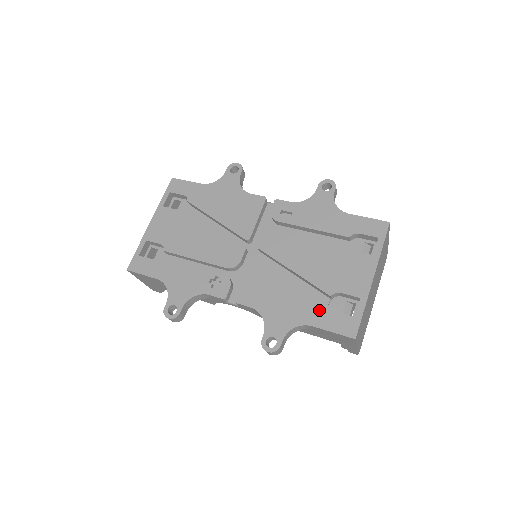
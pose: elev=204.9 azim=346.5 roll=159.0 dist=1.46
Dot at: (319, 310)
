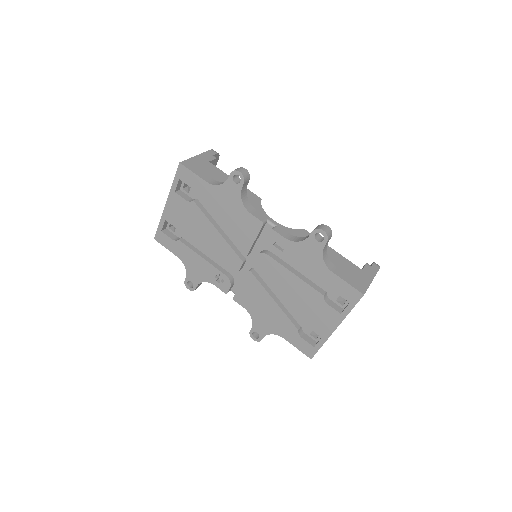
Dot at: (291, 332)
